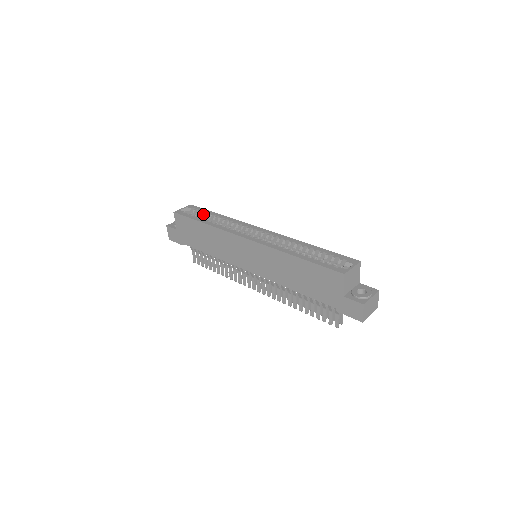
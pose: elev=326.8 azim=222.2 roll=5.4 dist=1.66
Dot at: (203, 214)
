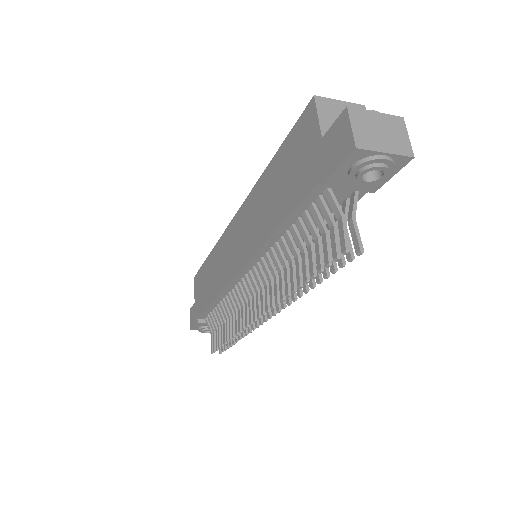
Dot at: occluded
